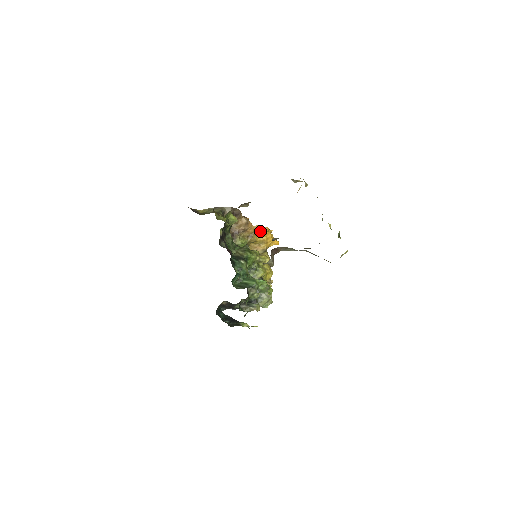
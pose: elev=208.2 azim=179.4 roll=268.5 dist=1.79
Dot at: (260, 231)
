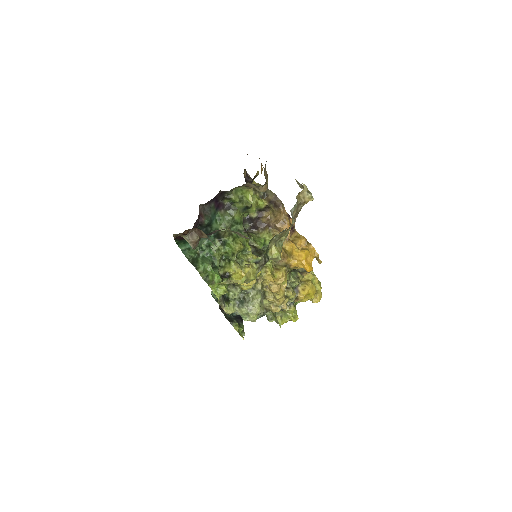
Dot at: (302, 244)
